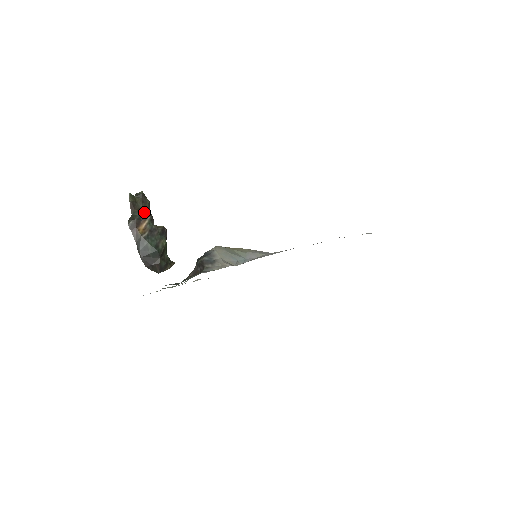
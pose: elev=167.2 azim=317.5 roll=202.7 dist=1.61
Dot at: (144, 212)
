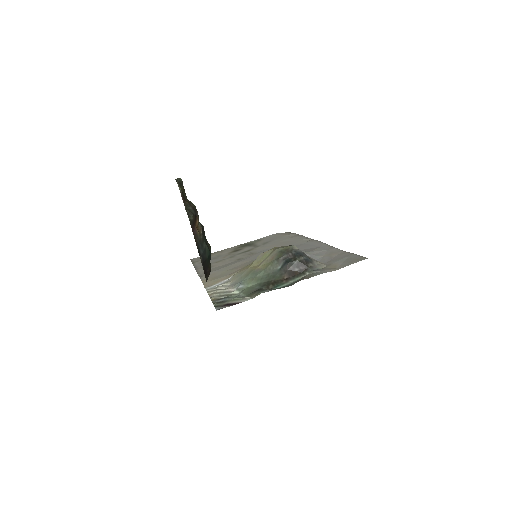
Dot at: occluded
